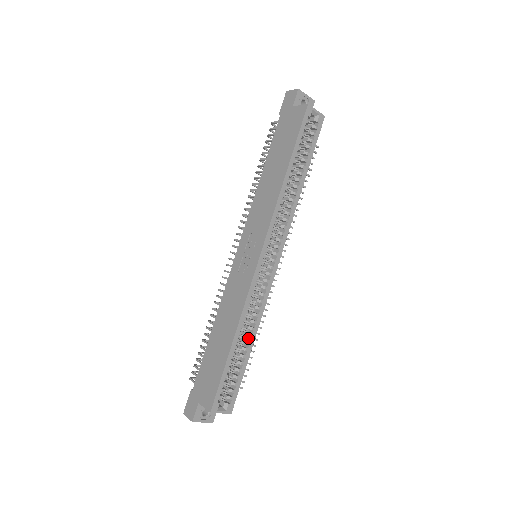
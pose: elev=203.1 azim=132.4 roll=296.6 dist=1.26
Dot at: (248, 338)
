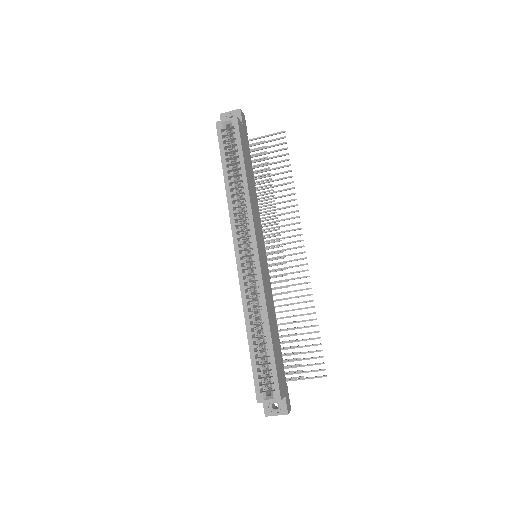
Dot at: (266, 328)
